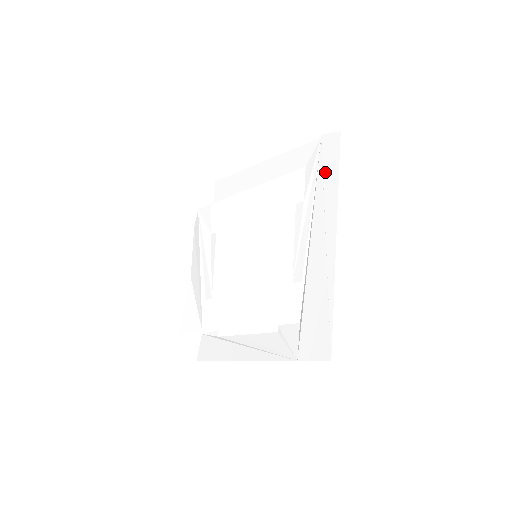
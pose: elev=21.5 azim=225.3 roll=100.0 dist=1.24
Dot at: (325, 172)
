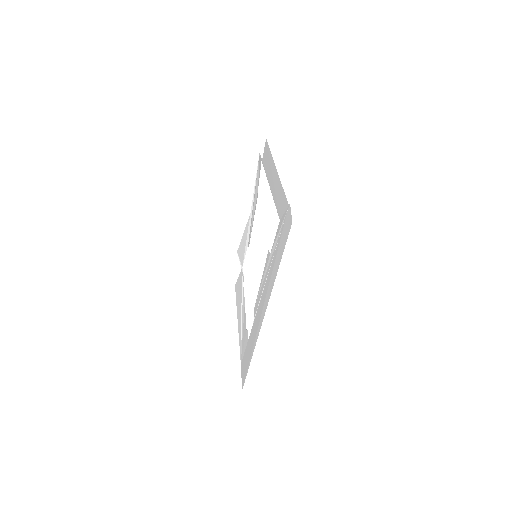
Dot at: (278, 249)
